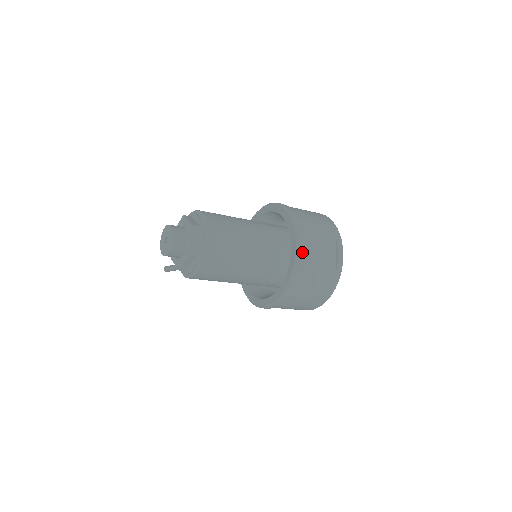
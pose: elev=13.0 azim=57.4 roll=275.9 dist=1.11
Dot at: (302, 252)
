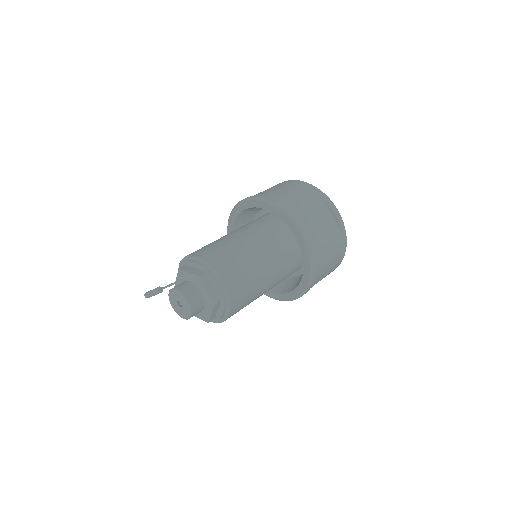
Dot at: (308, 235)
